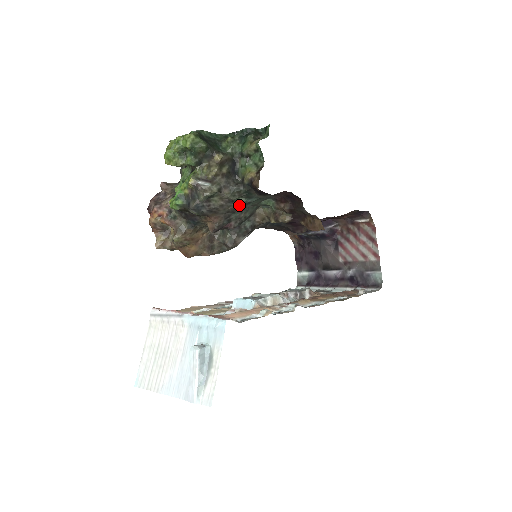
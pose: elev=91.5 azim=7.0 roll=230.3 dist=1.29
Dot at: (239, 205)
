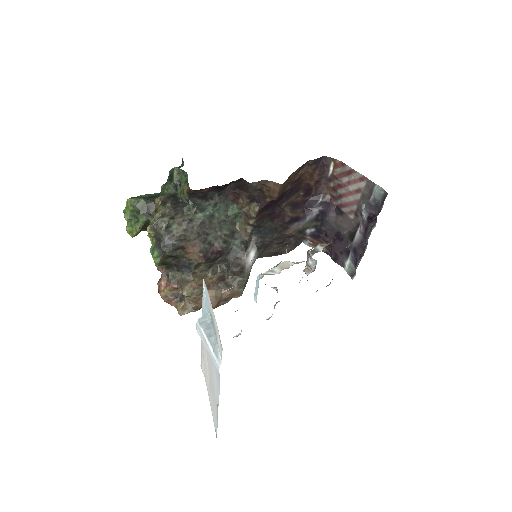
Dot at: (200, 221)
